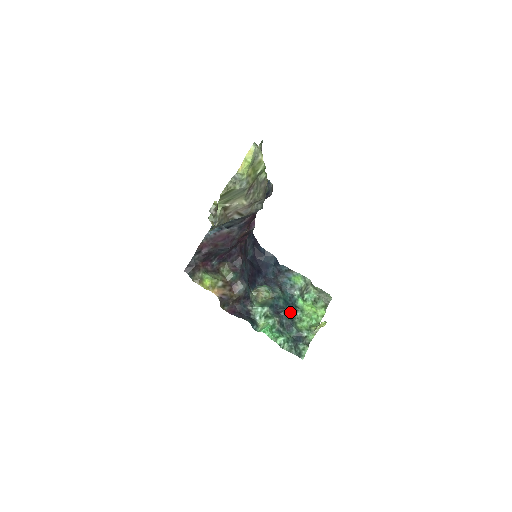
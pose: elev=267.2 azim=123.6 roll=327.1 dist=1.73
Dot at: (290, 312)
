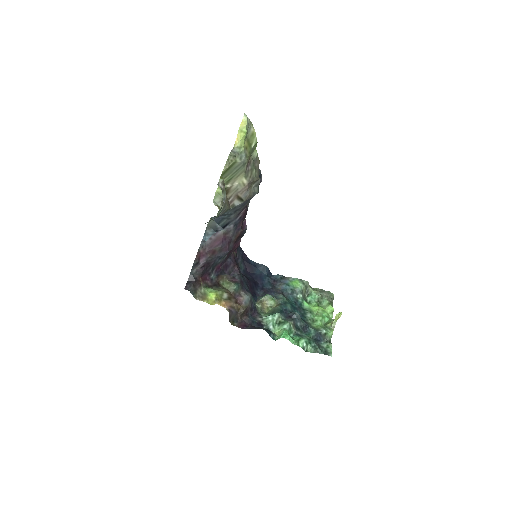
Dot at: (300, 315)
